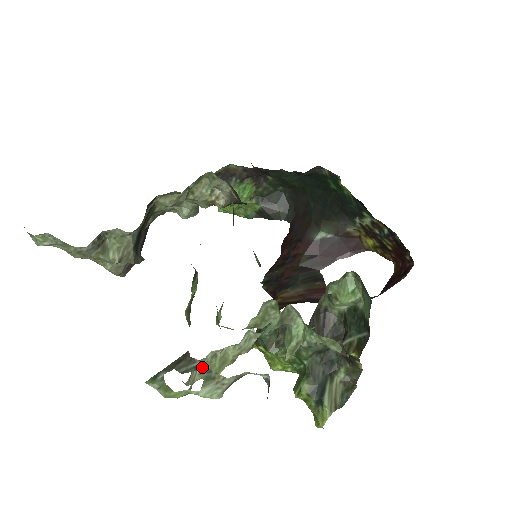
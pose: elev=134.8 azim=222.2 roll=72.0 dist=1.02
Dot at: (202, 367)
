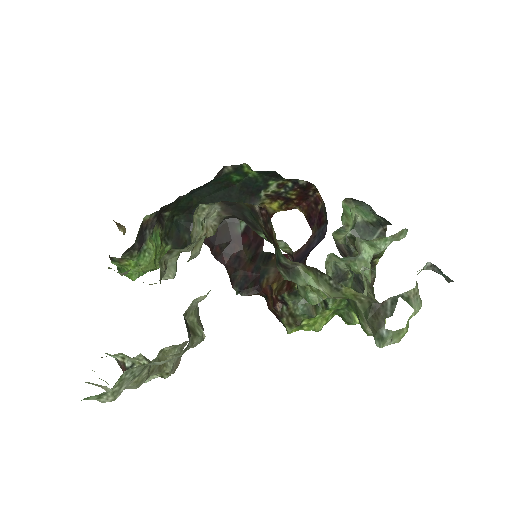
Dot at: (395, 299)
